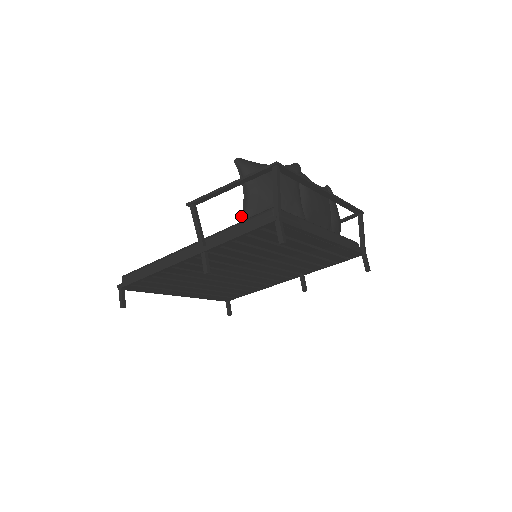
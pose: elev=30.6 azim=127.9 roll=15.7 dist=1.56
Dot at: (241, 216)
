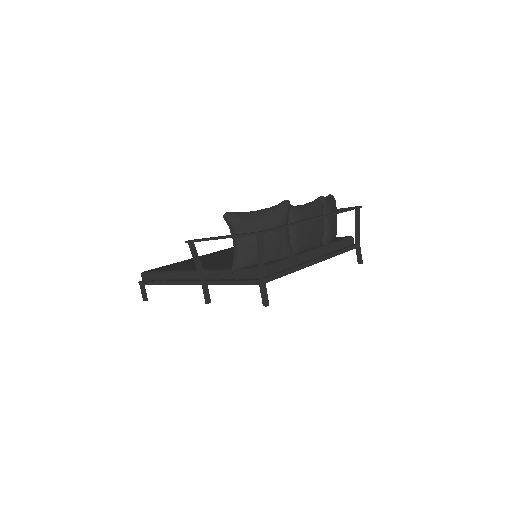
Dot at: (232, 268)
